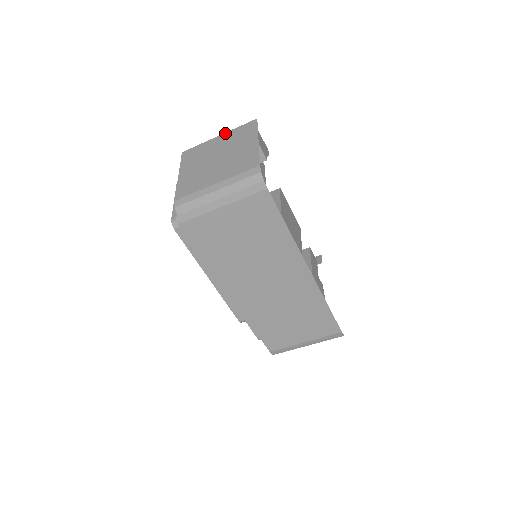
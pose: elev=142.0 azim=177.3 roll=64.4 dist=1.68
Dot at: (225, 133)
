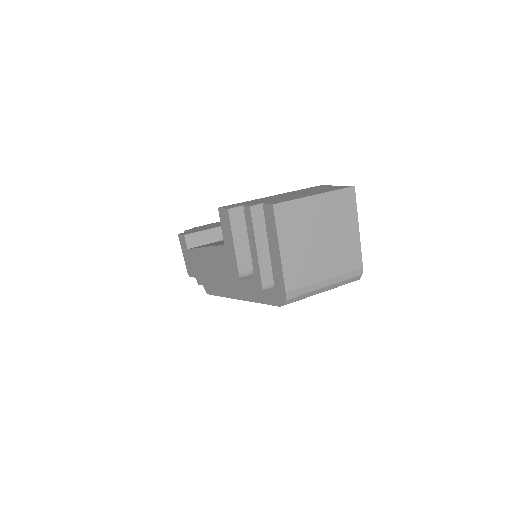
Dot at: (324, 194)
